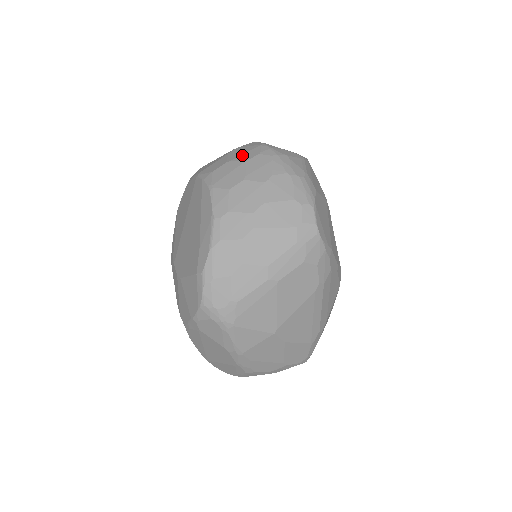
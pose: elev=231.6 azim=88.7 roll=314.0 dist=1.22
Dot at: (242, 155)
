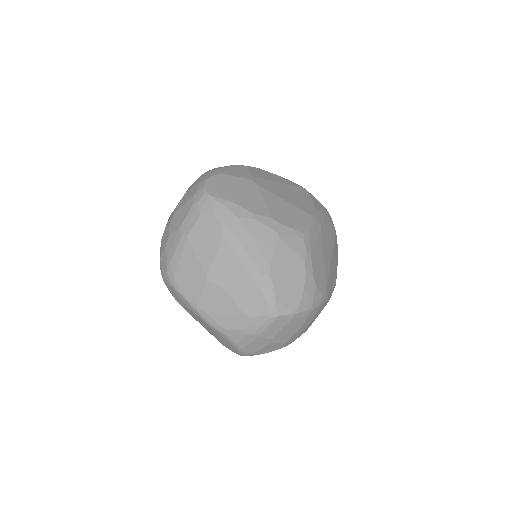
Dot at: occluded
